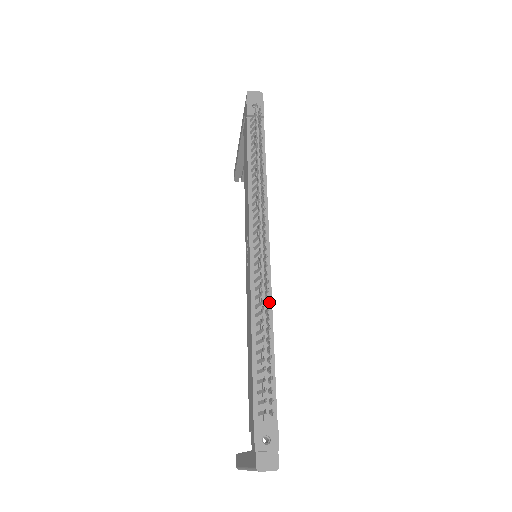
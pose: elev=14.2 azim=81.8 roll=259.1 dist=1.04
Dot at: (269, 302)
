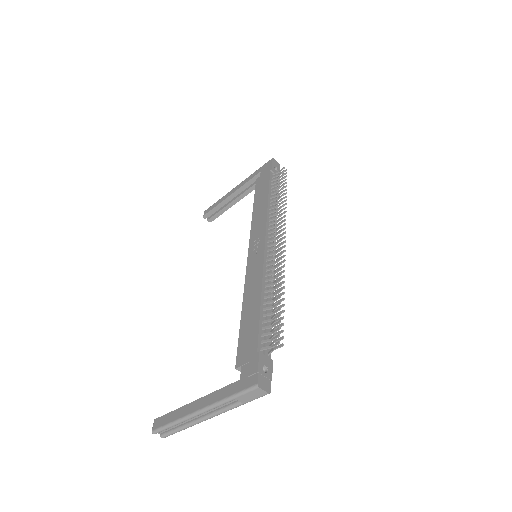
Dot at: occluded
